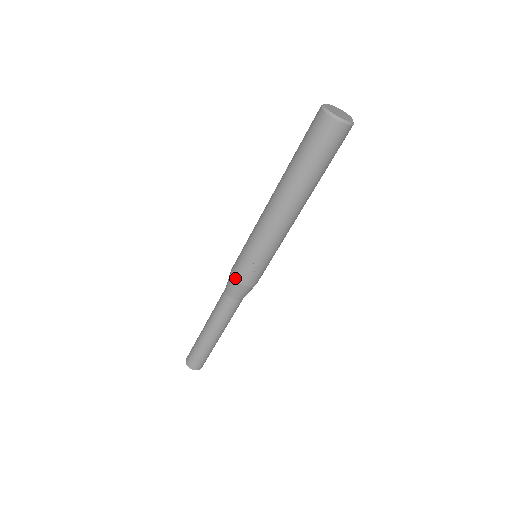
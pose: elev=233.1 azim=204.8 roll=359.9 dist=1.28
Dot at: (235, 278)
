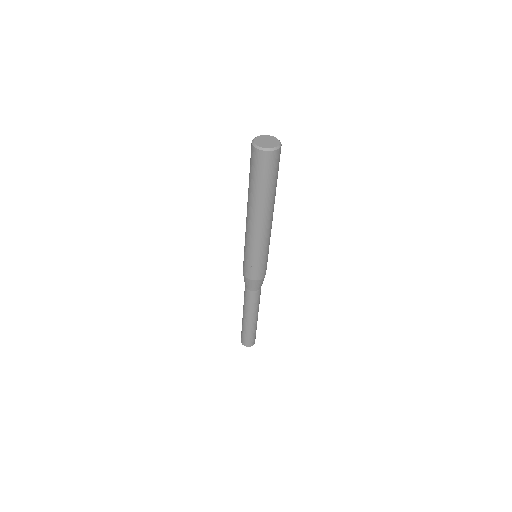
Dot at: (244, 275)
